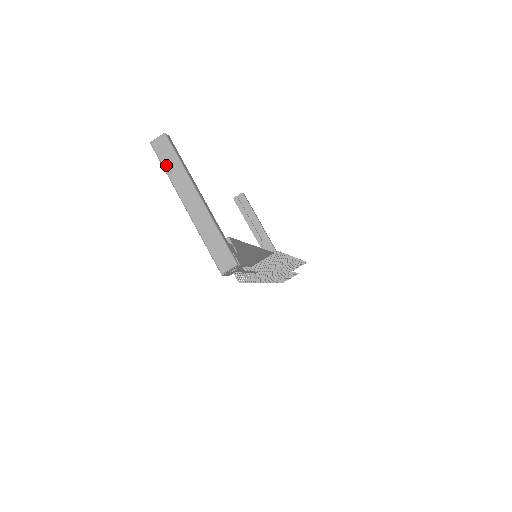
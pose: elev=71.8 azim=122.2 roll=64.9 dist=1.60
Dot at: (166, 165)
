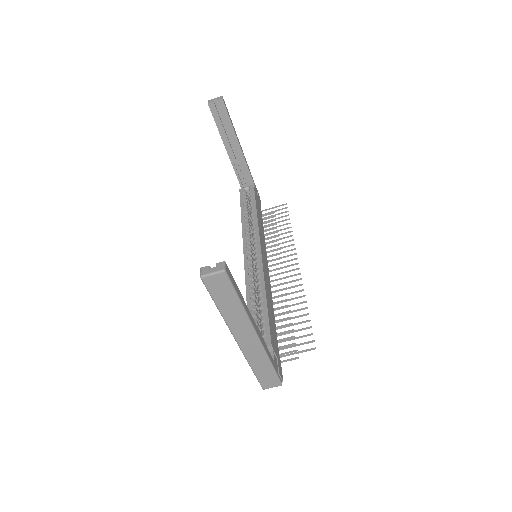
Dot at: (220, 304)
